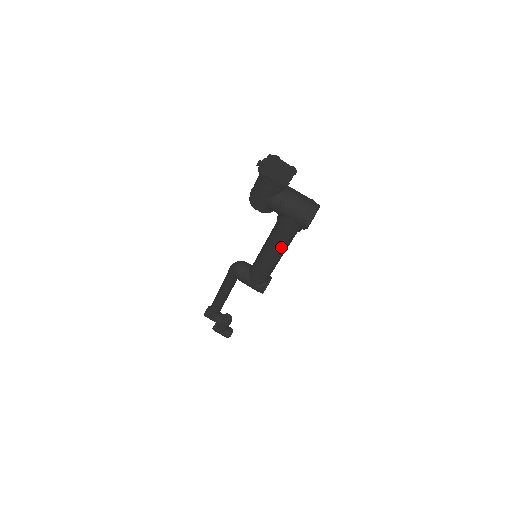
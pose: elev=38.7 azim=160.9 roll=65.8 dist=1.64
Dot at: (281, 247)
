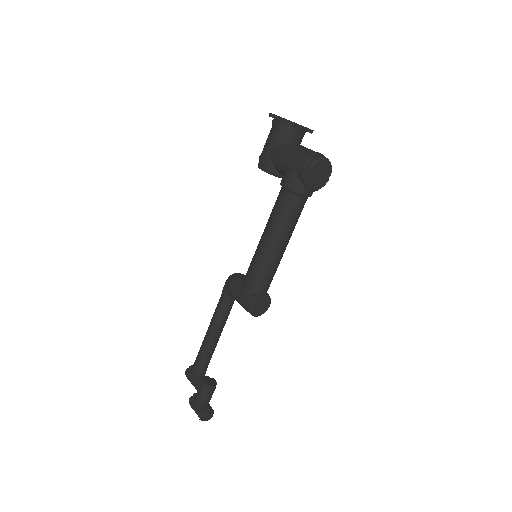
Dot at: (279, 221)
